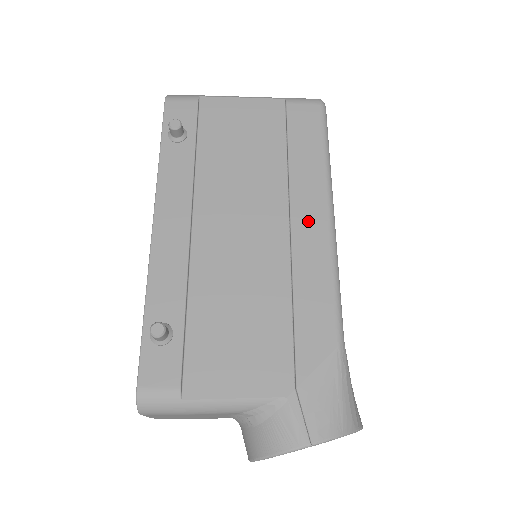
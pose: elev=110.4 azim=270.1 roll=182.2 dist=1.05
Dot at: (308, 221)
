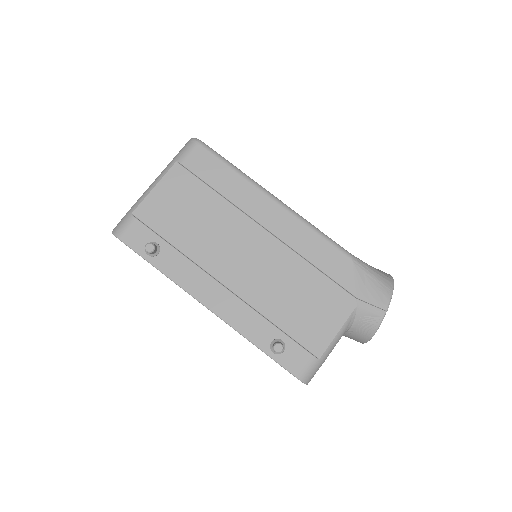
Dot at: (272, 218)
